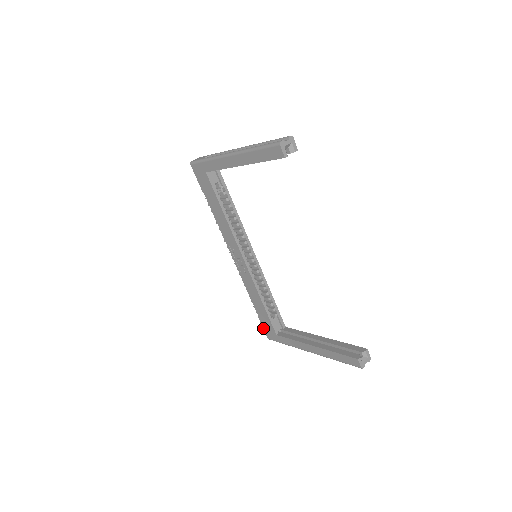
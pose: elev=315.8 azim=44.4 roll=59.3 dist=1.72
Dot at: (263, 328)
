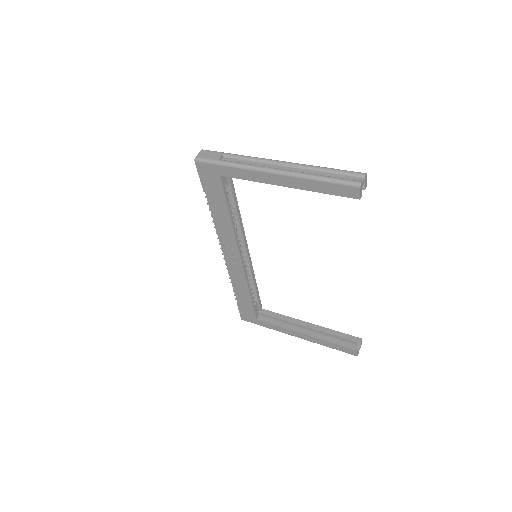
Dot at: (239, 312)
